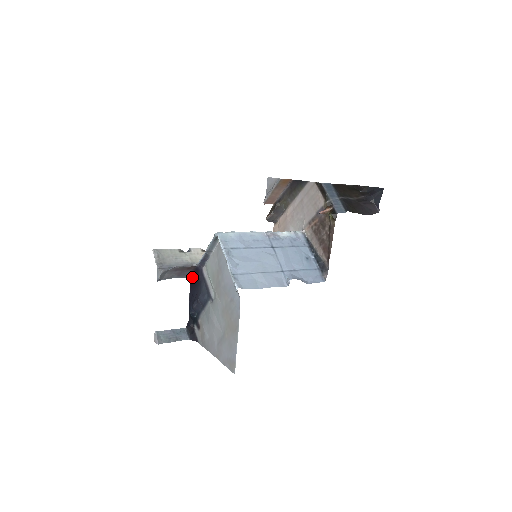
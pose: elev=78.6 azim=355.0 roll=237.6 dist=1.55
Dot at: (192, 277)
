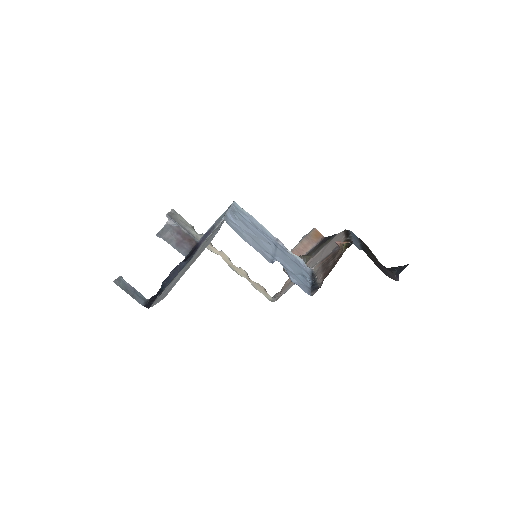
Dot at: (187, 256)
